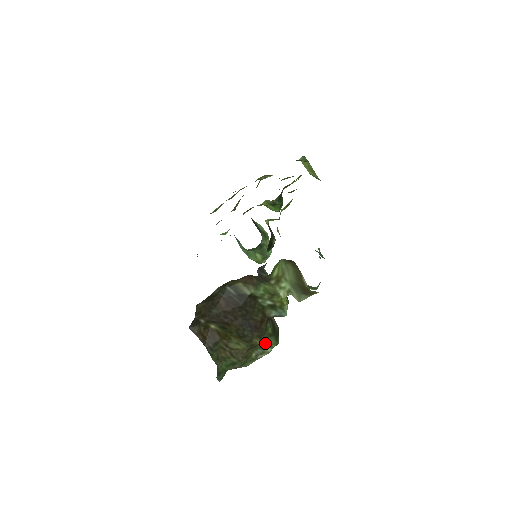
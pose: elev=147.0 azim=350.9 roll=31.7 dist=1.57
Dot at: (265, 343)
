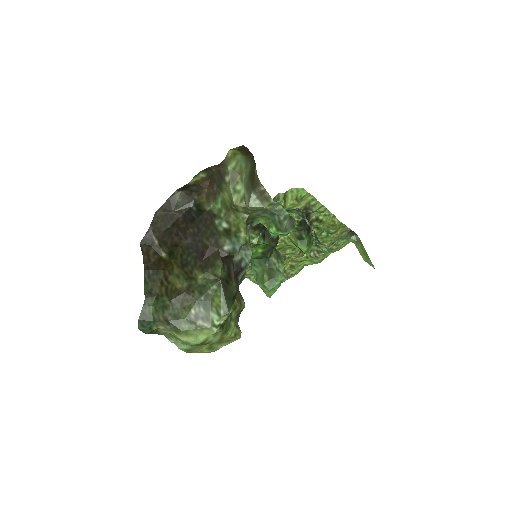
Dot at: (211, 300)
